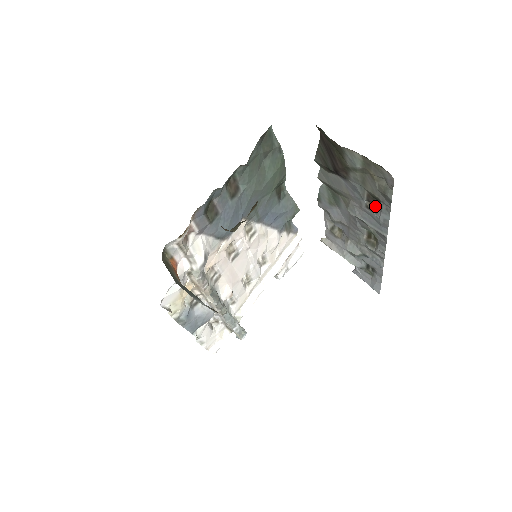
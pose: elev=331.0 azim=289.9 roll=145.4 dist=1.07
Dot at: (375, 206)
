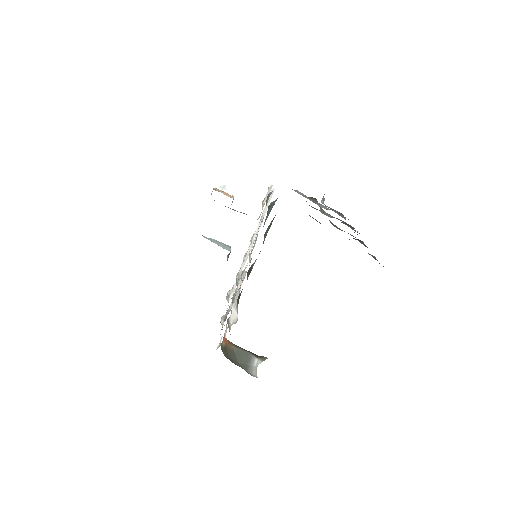
Dot at: (359, 240)
